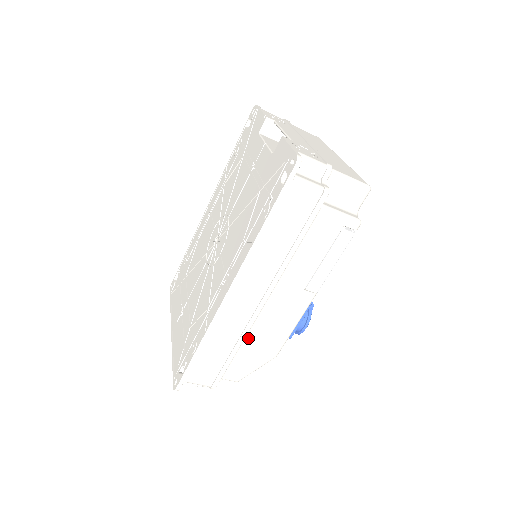
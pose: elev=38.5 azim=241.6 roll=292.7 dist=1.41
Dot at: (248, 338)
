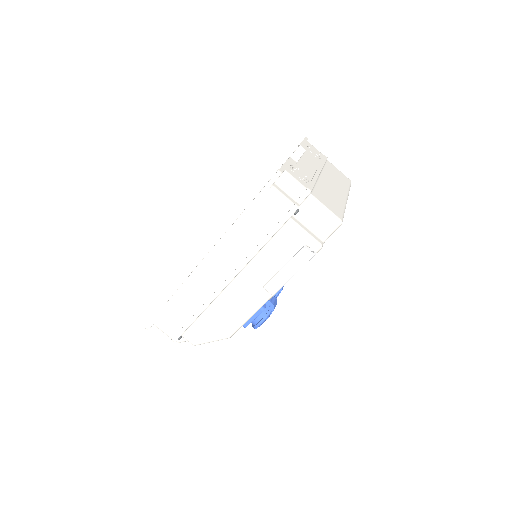
Dot at: (209, 310)
